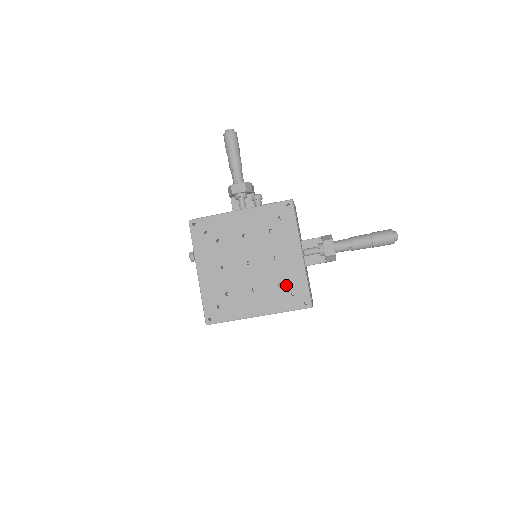
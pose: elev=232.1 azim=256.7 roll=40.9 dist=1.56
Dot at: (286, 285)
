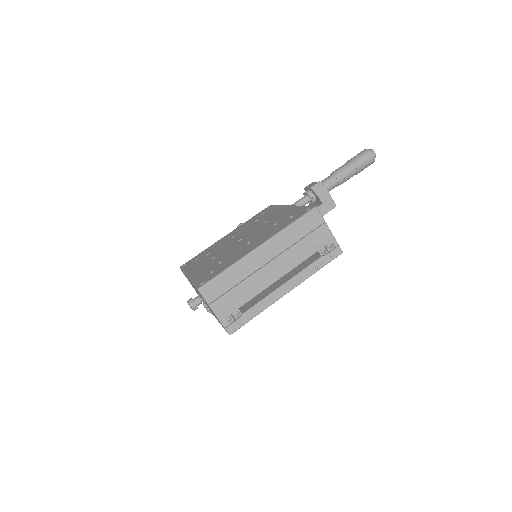
Dot at: (282, 220)
